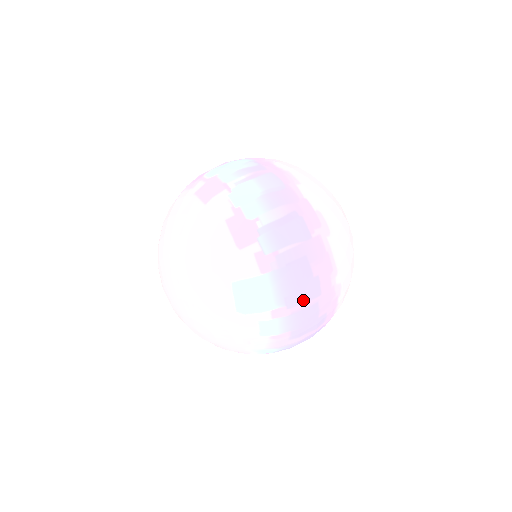
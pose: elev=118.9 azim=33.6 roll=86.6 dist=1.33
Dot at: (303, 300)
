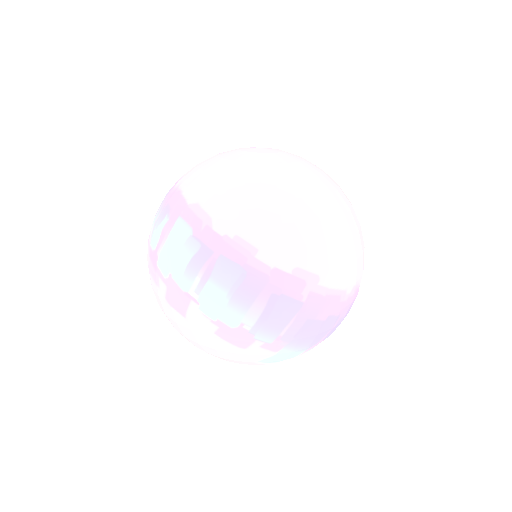
Dot at: (326, 333)
